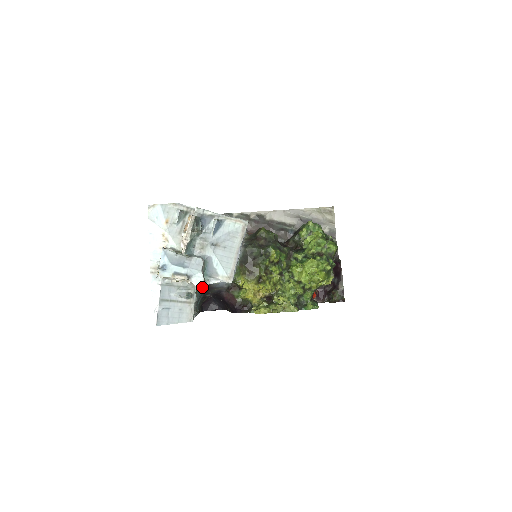
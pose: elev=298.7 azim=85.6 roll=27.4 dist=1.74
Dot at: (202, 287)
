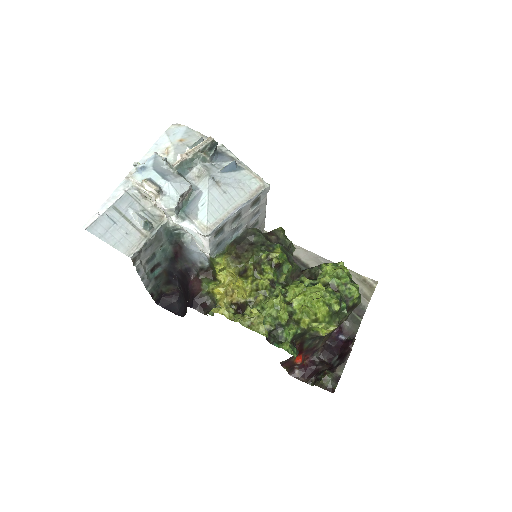
Dot at: (172, 246)
